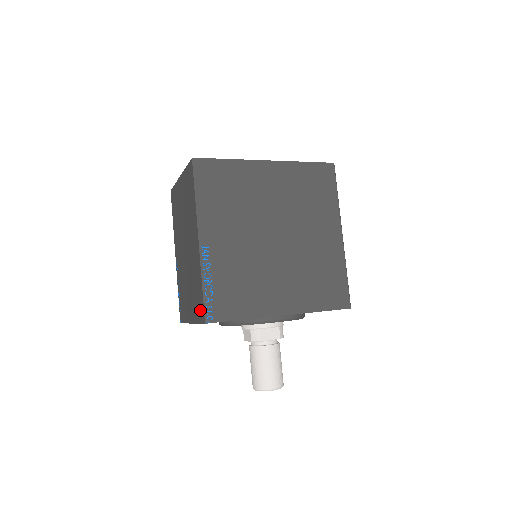
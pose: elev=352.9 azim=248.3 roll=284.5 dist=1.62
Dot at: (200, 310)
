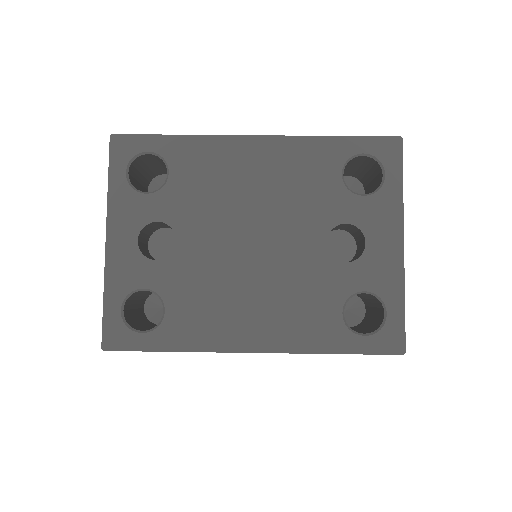
Dot at: occluded
